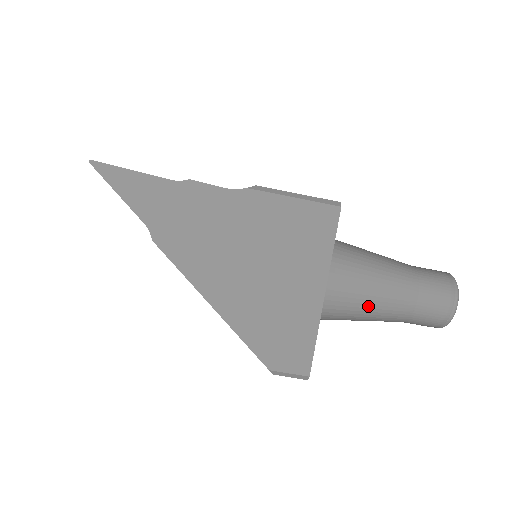
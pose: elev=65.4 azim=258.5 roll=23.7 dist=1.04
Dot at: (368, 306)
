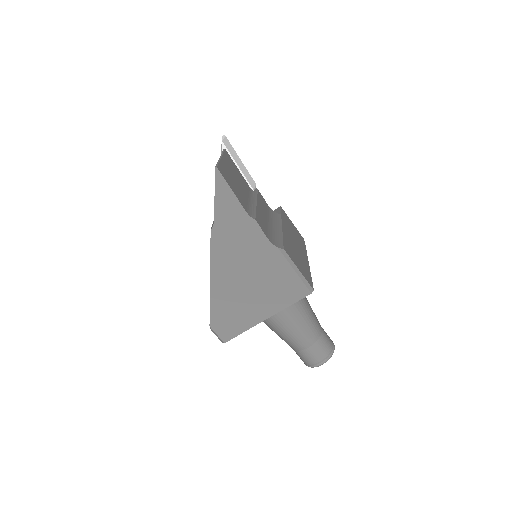
Dot at: (282, 332)
